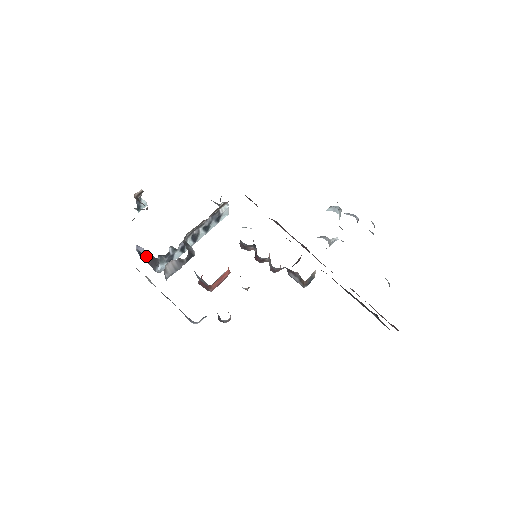
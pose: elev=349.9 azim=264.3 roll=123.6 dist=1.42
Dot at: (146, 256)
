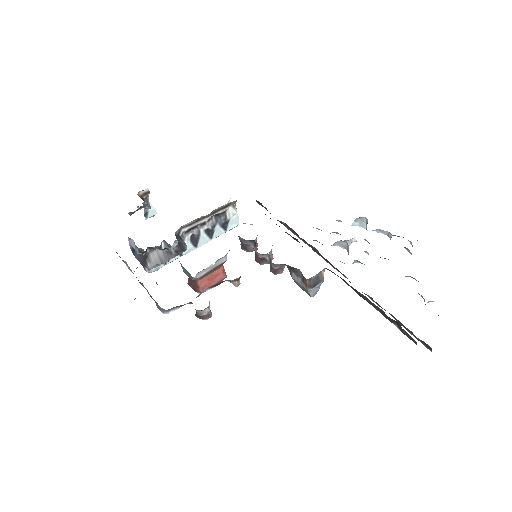
Dot at: (136, 250)
